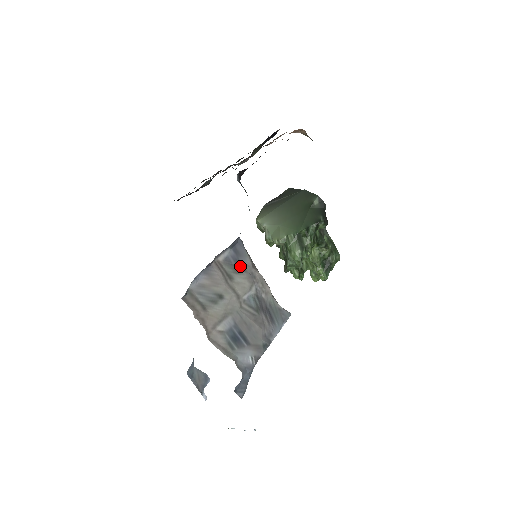
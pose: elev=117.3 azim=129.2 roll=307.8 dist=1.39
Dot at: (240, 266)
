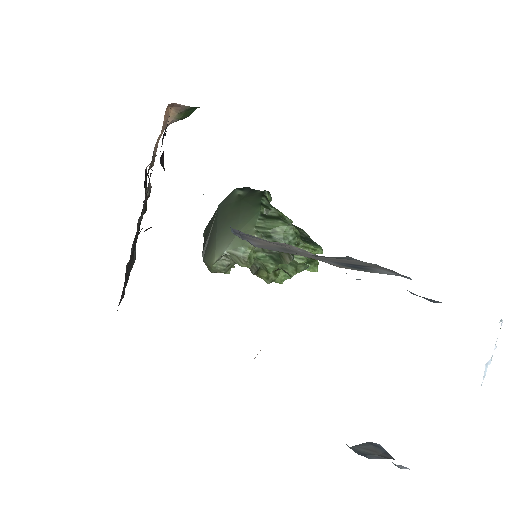
Dot at: occluded
